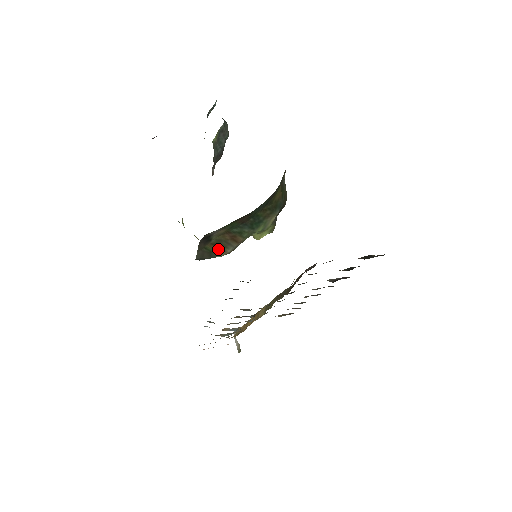
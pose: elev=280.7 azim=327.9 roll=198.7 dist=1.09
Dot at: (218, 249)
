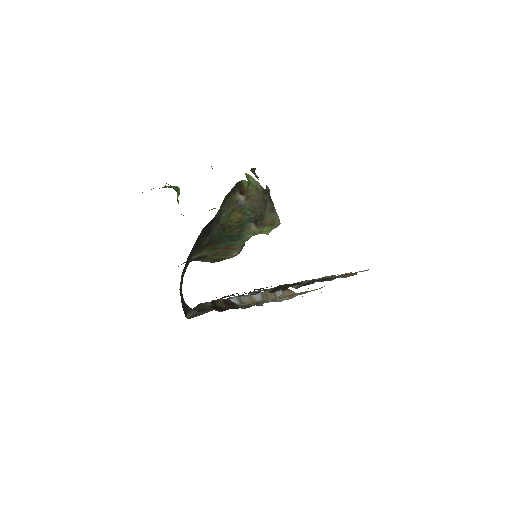
Dot at: (223, 256)
